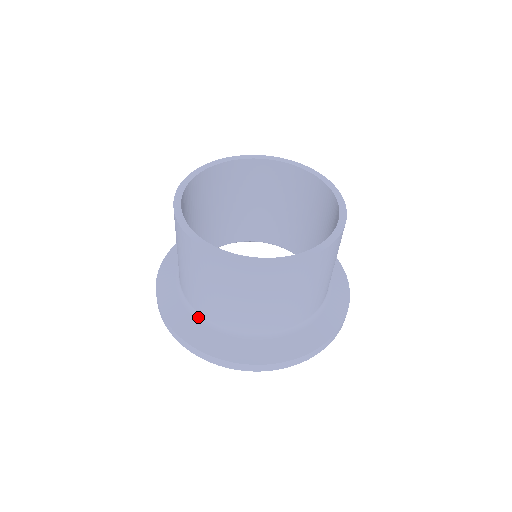
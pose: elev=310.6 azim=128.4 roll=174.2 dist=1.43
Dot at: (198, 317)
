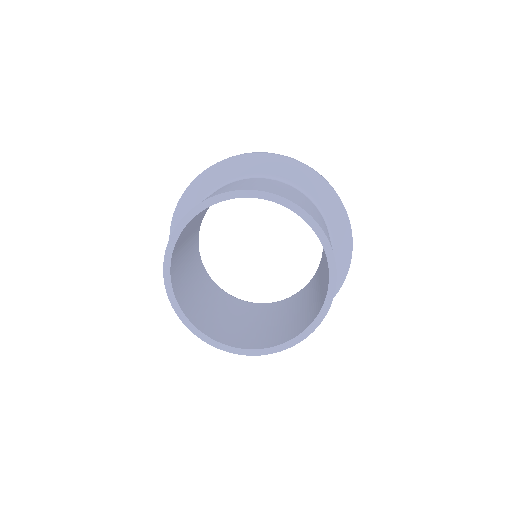
Dot at: occluded
